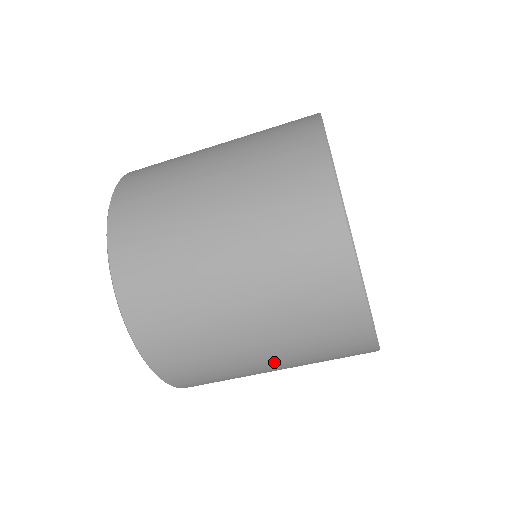
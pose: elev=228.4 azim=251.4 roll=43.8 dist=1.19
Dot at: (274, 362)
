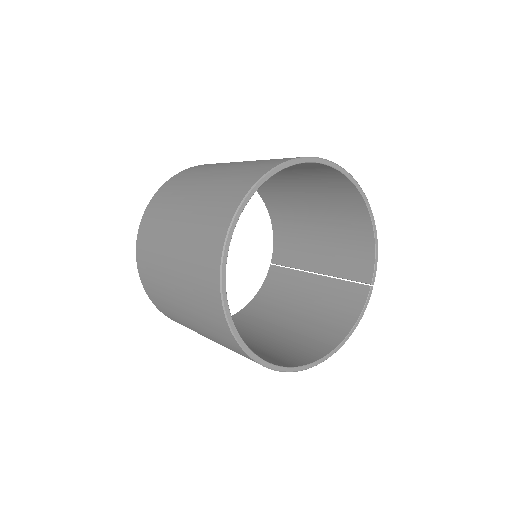
Dot at: occluded
